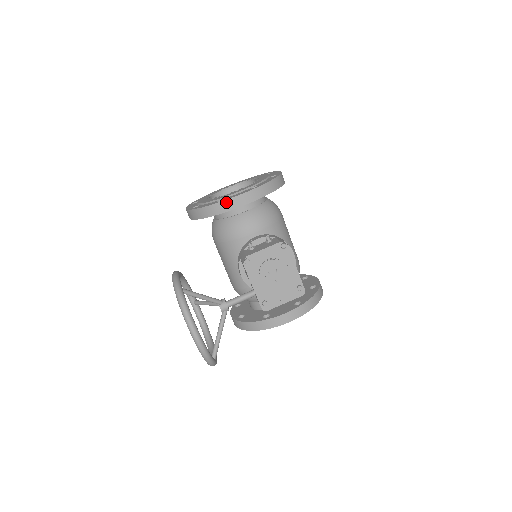
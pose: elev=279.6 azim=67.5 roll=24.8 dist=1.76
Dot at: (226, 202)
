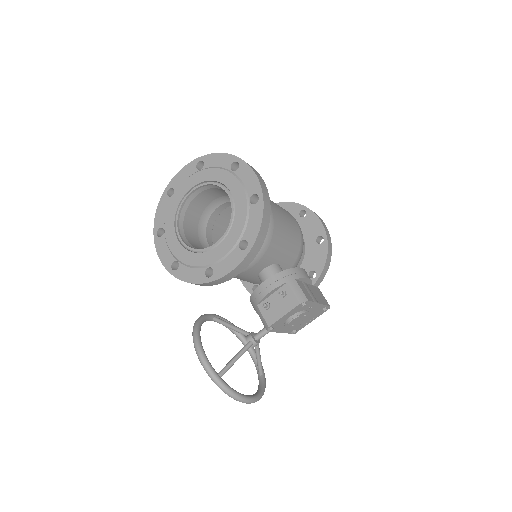
Dot at: (219, 280)
